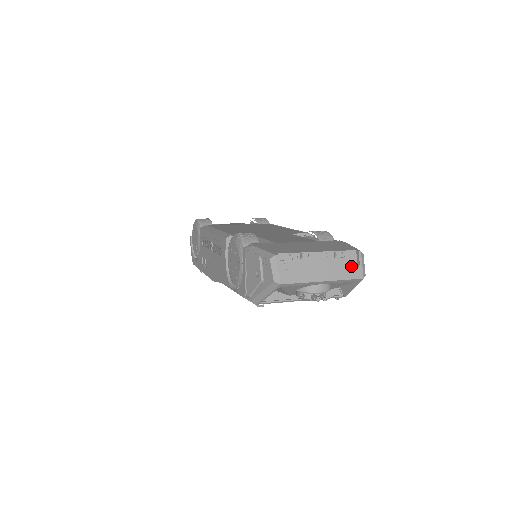
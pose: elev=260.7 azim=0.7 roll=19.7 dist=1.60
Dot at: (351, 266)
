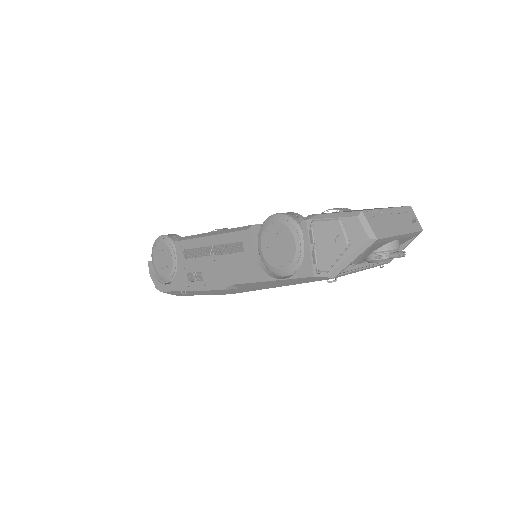
Dot at: (409, 221)
